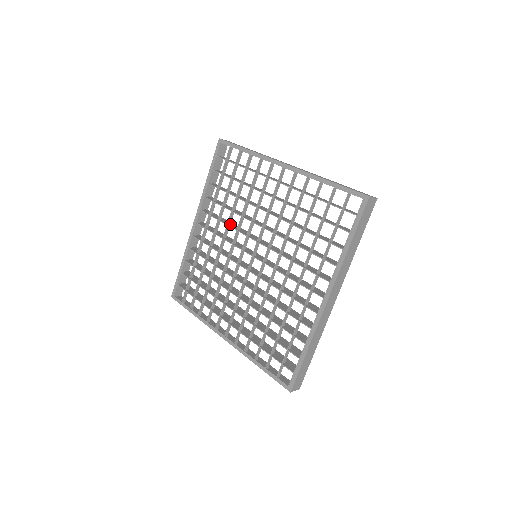
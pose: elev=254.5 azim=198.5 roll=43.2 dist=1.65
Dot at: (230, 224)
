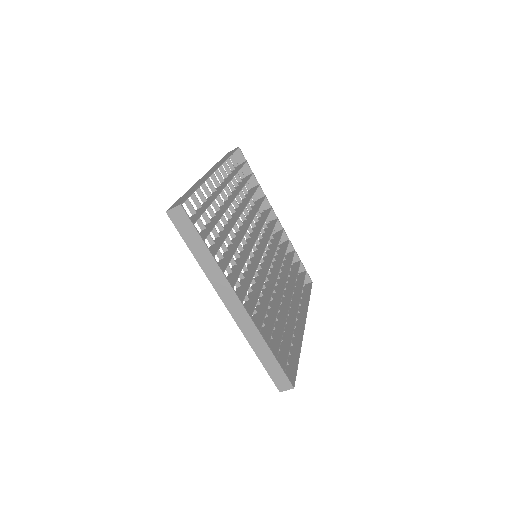
Dot at: (256, 226)
